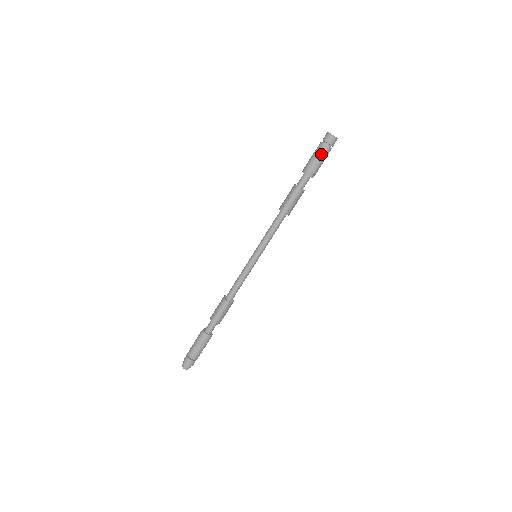
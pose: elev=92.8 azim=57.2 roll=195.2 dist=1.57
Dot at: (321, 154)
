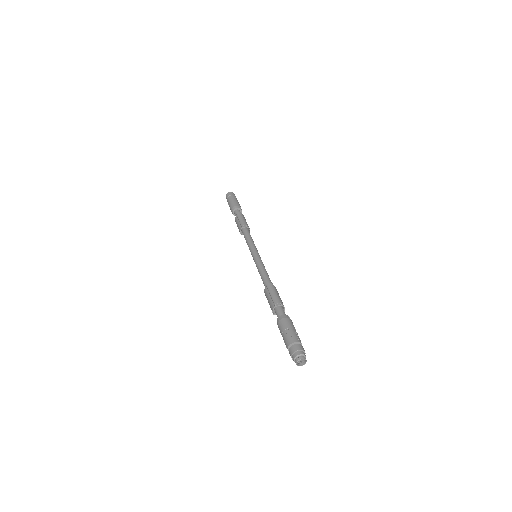
Dot at: (233, 199)
